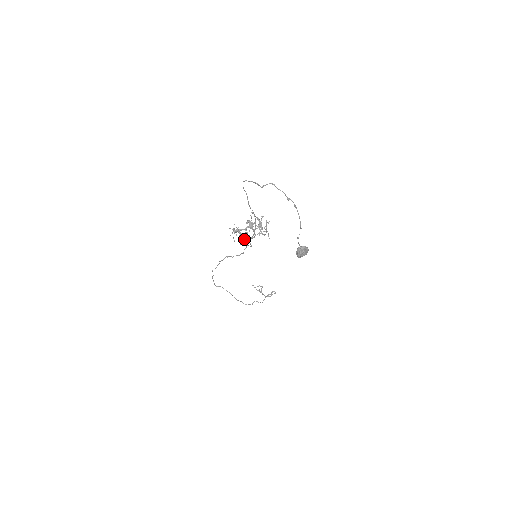
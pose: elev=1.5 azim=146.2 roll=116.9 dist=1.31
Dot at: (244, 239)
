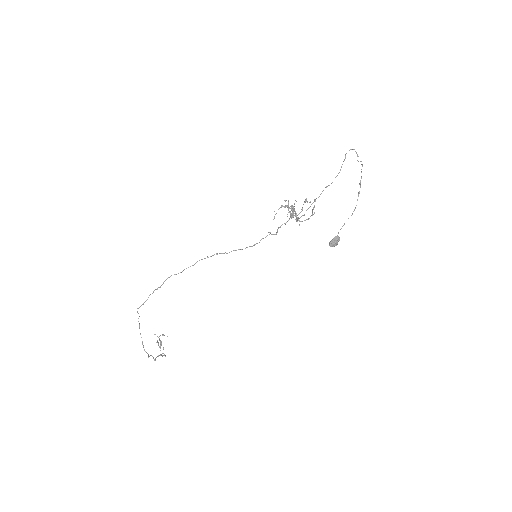
Dot at: (293, 215)
